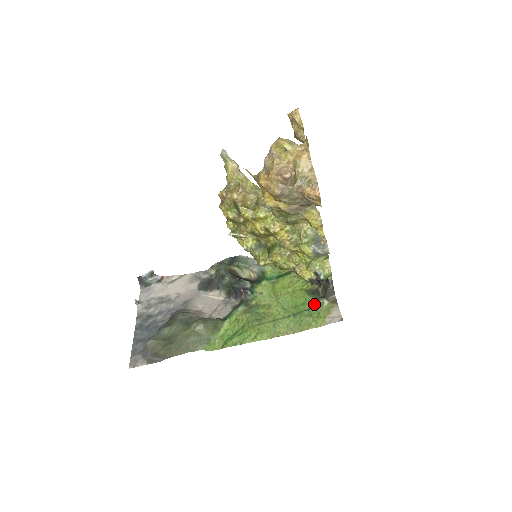
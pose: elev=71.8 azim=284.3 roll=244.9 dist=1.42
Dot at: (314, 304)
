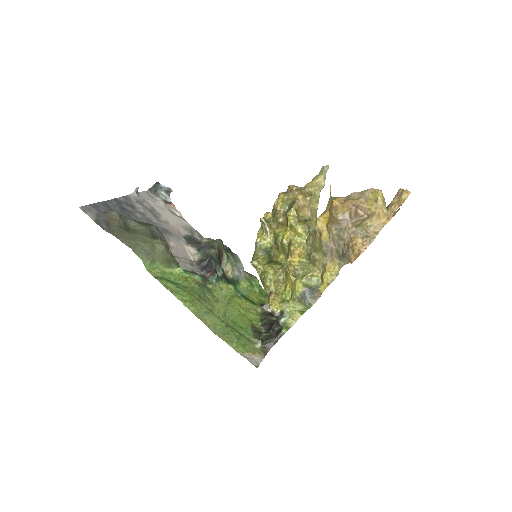
Dot at: (249, 336)
